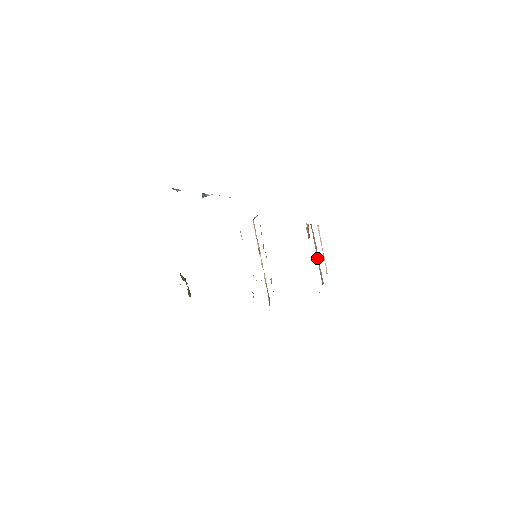
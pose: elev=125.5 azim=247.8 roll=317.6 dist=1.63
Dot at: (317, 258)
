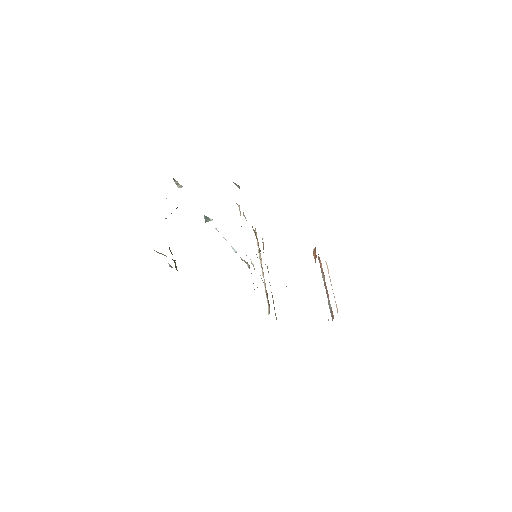
Dot at: (326, 293)
